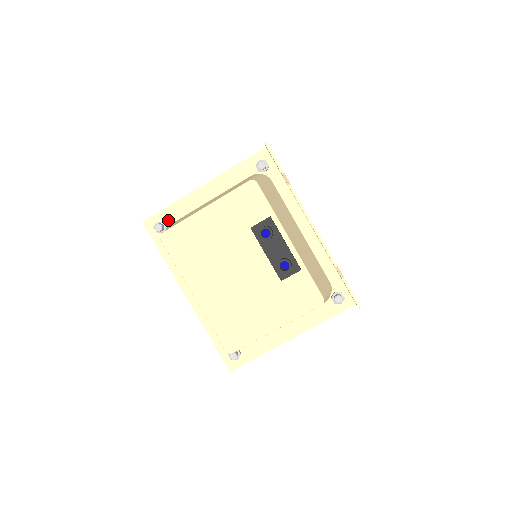
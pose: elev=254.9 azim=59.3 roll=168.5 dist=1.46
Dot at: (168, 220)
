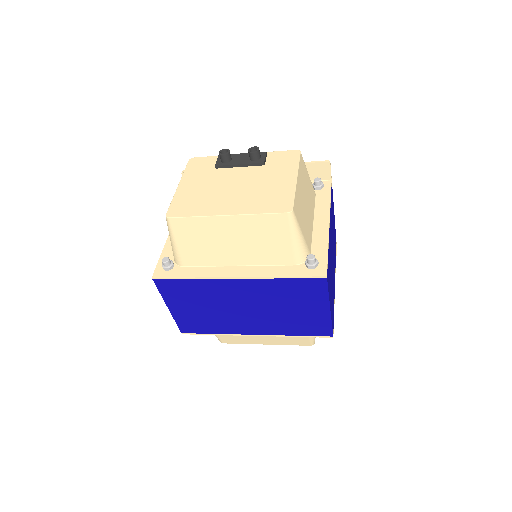
Dot at: occluded
